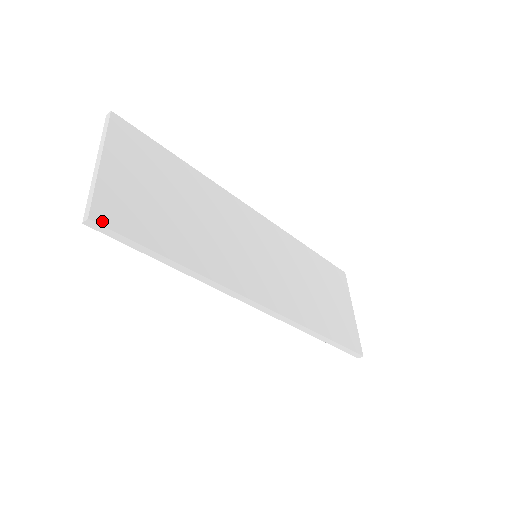
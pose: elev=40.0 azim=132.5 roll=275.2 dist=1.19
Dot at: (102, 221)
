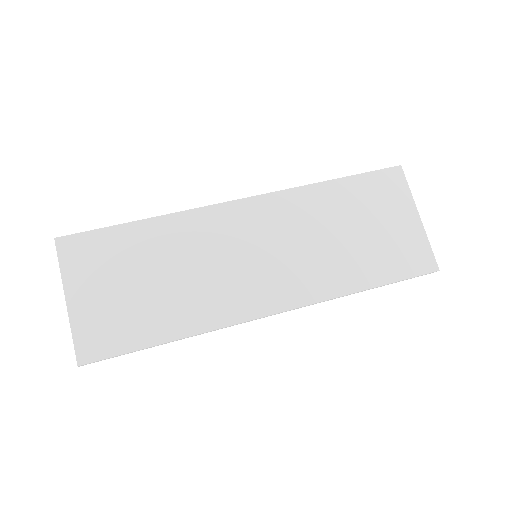
Dot at: (89, 359)
